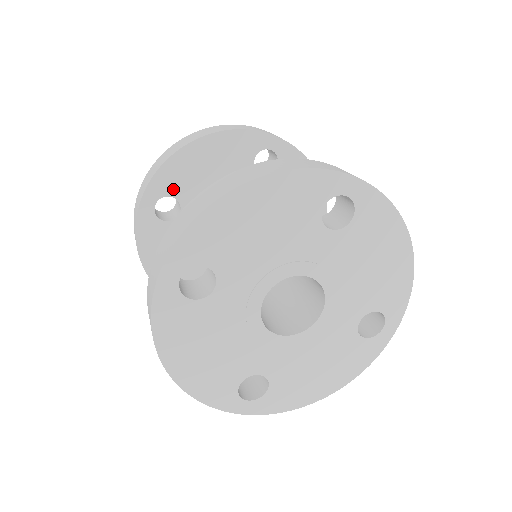
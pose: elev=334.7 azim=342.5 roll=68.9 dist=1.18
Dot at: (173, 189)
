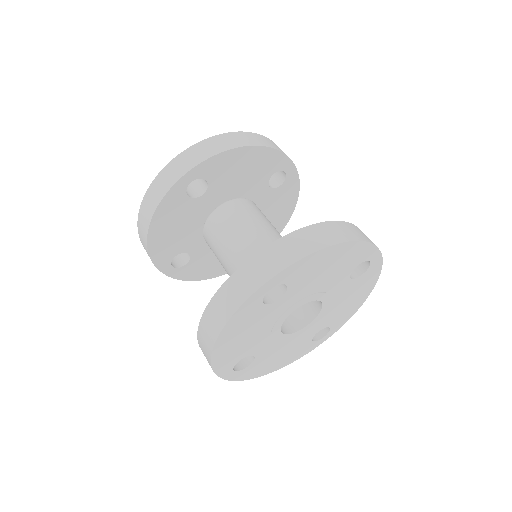
Dot at: (170, 255)
